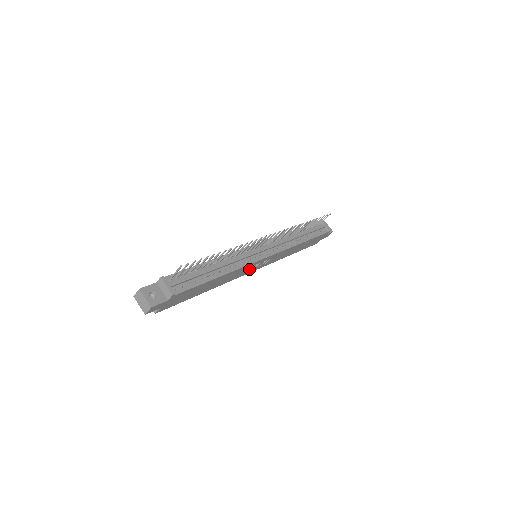
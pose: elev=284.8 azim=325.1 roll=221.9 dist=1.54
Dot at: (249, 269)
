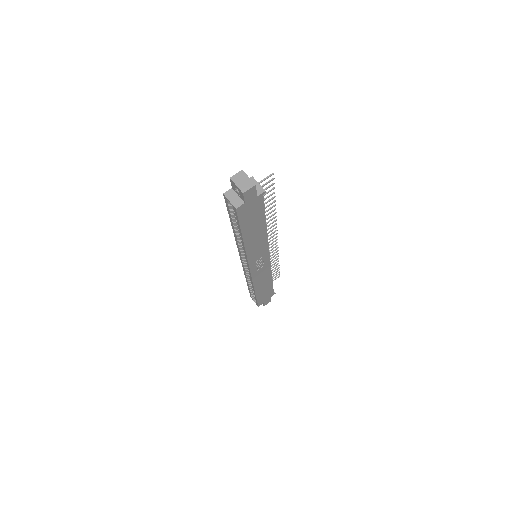
Dot at: (257, 258)
